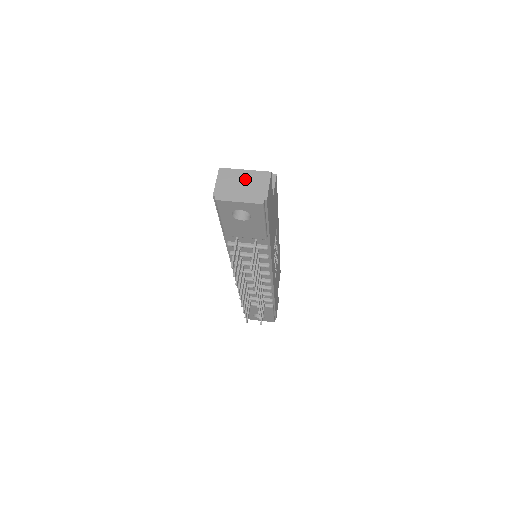
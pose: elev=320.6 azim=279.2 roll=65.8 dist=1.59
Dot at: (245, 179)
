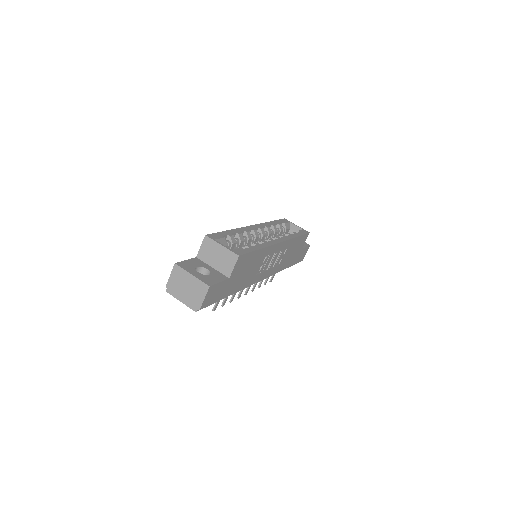
Dot at: (190, 284)
